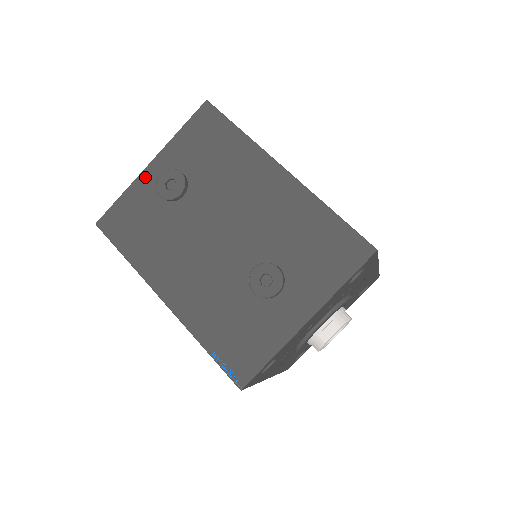
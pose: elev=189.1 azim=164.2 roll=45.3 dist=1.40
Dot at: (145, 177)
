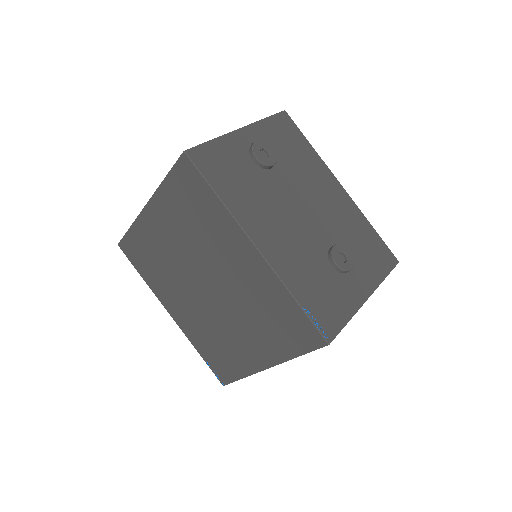
Dot at: (237, 136)
